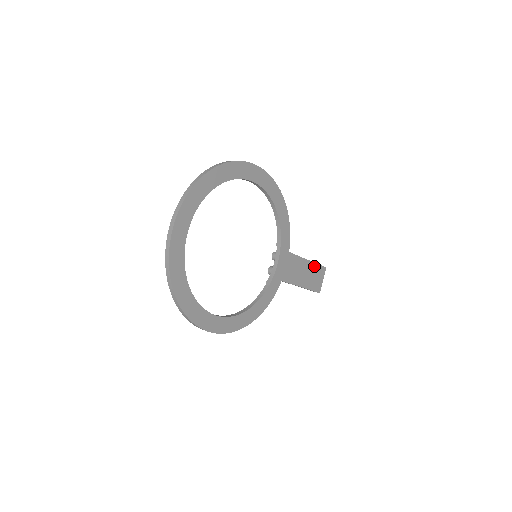
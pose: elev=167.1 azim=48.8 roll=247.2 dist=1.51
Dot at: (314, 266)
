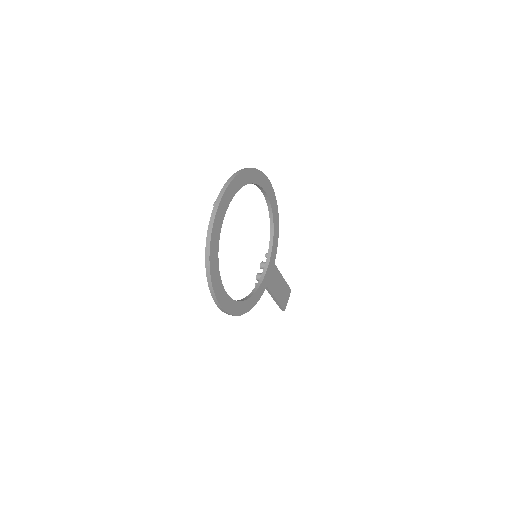
Dot at: (285, 285)
